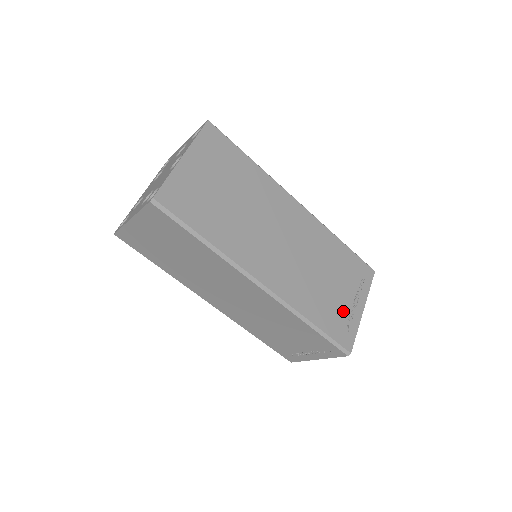
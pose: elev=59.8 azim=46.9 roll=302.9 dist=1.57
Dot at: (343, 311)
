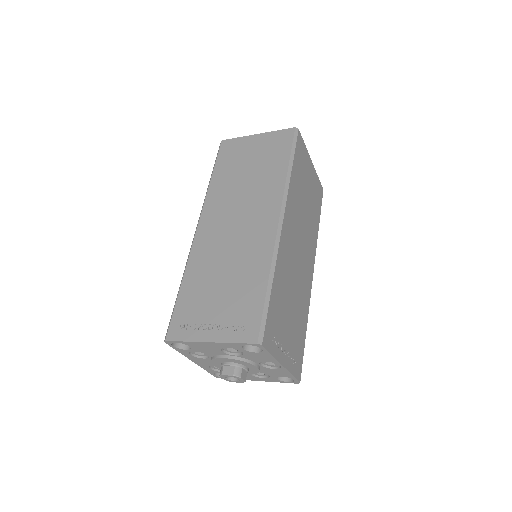
Dot at: (280, 331)
